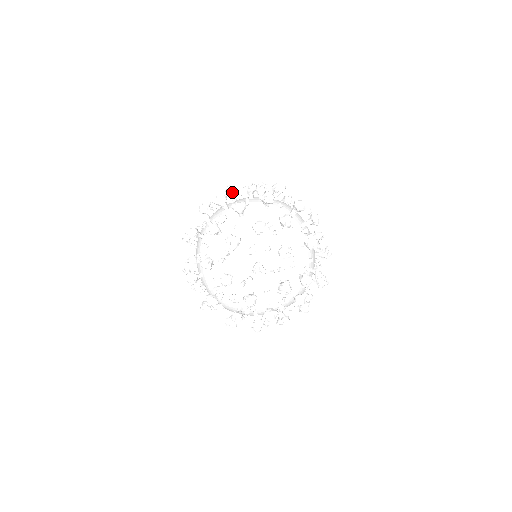
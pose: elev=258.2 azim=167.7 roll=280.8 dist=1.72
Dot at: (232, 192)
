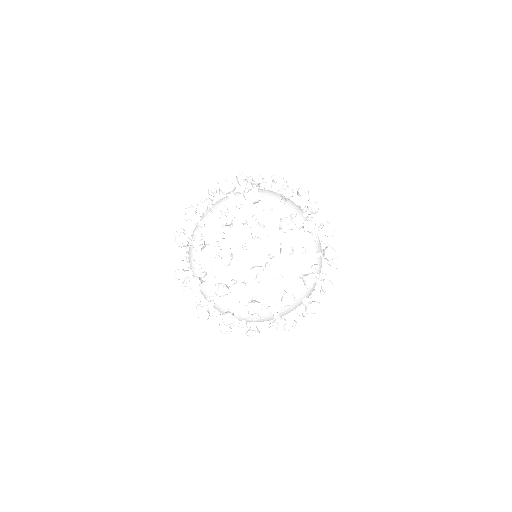
Dot at: occluded
